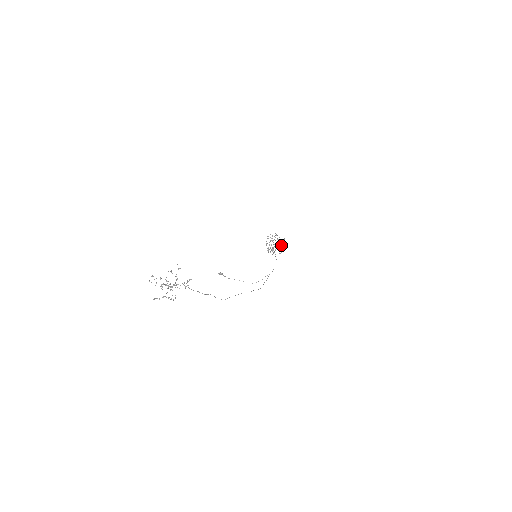
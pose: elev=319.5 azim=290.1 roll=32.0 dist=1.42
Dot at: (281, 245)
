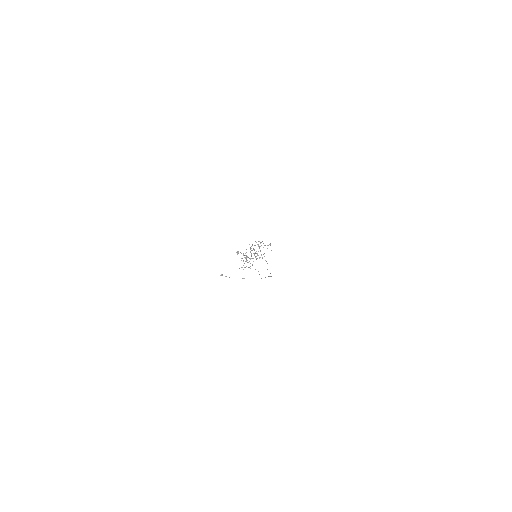
Dot at: occluded
